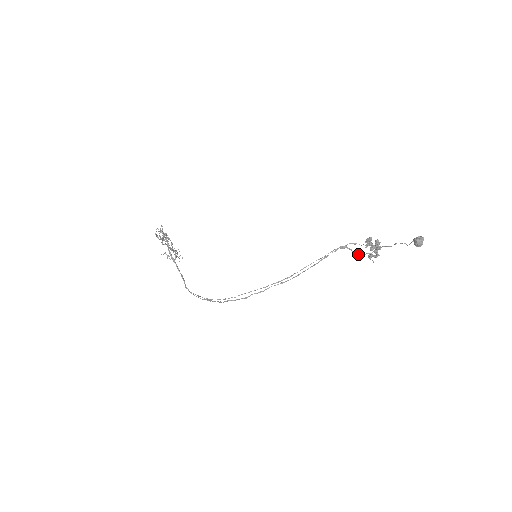
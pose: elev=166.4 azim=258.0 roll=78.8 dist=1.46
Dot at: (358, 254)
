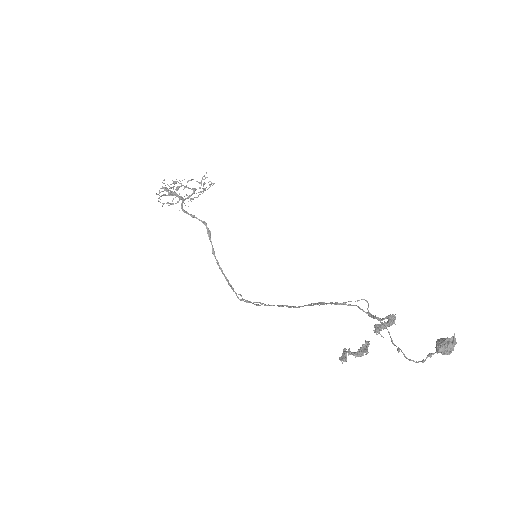
Dot at: occluded
